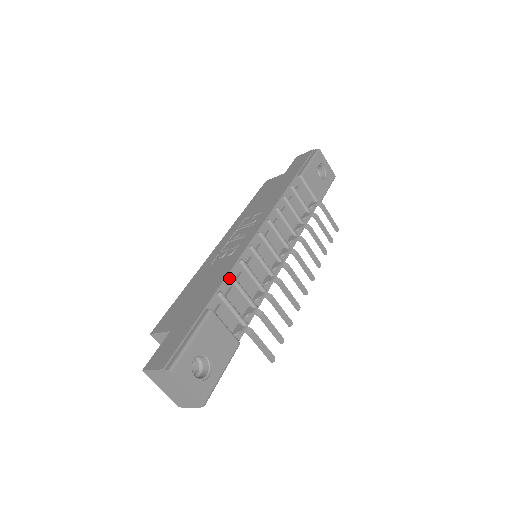
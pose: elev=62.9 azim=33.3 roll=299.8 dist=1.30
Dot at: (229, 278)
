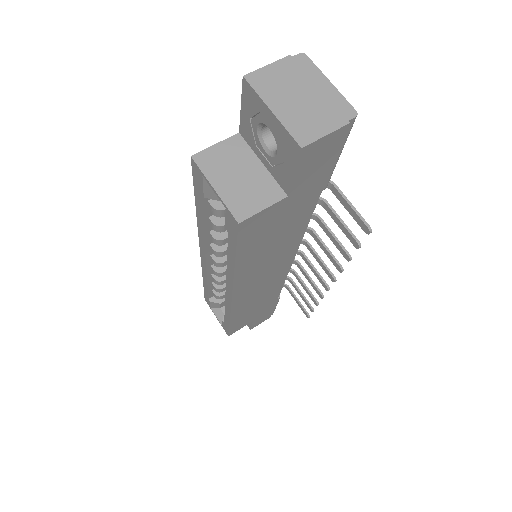
Dot at: occluded
